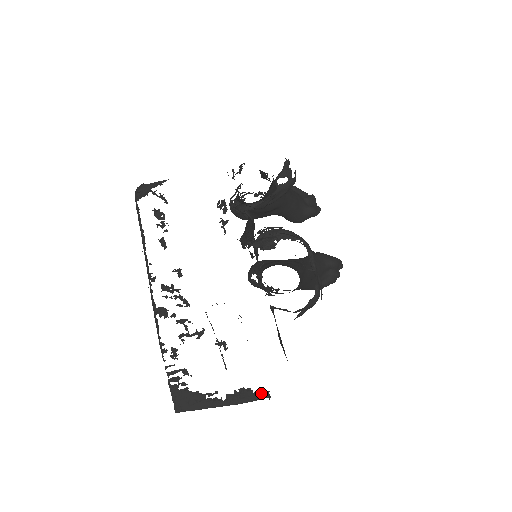
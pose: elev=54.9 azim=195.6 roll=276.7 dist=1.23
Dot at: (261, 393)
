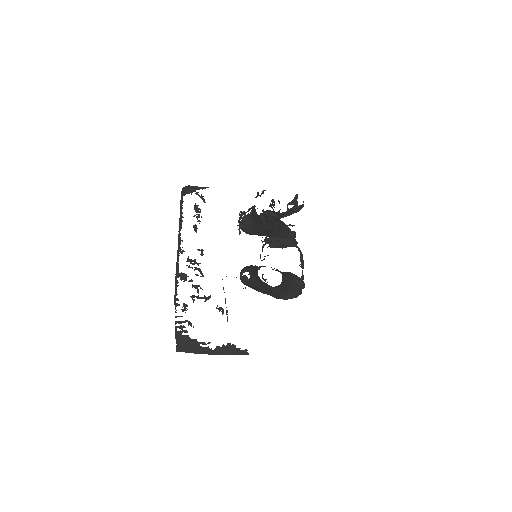
Dot at: (242, 350)
